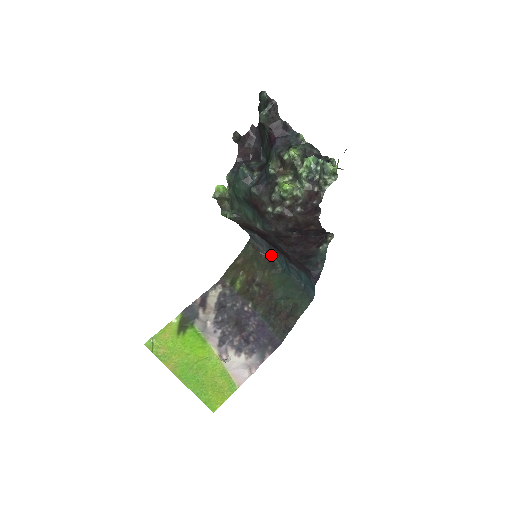
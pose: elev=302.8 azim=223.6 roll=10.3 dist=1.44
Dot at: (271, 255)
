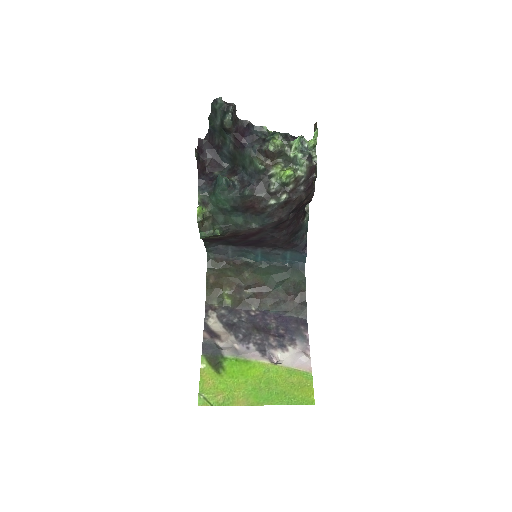
Dot at: (238, 257)
